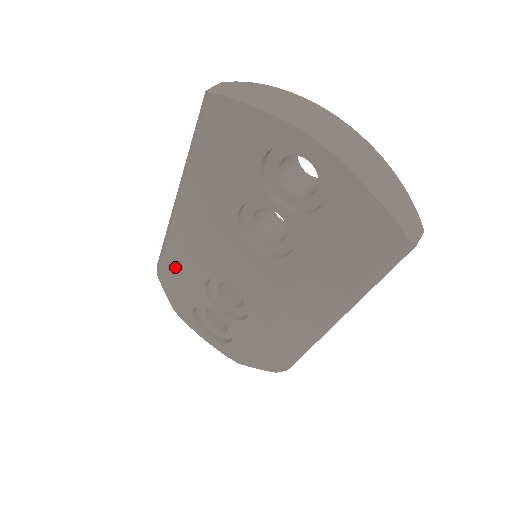
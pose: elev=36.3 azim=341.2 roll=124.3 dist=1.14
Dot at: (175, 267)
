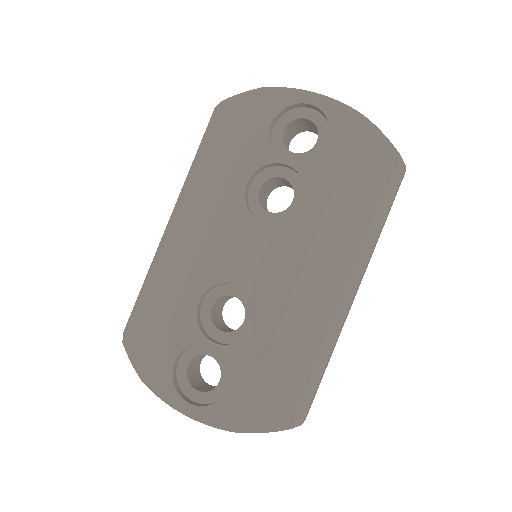
Dot at: (156, 306)
